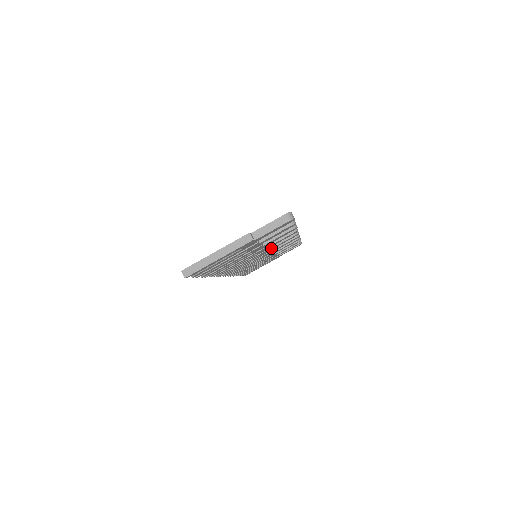
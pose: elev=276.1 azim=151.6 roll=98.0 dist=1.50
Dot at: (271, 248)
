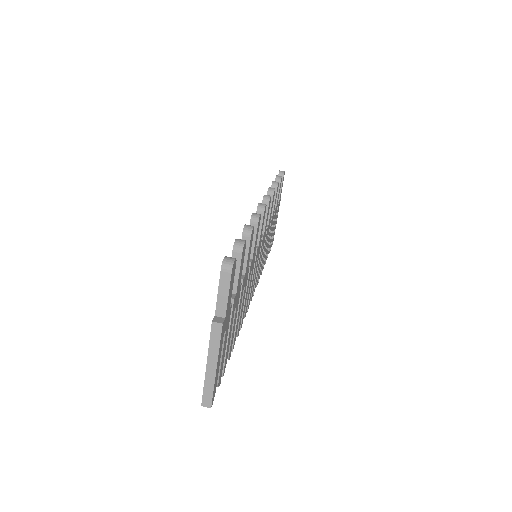
Dot at: (258, 244)
